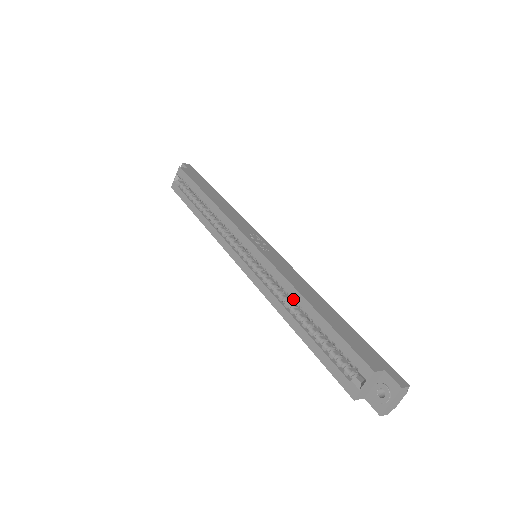
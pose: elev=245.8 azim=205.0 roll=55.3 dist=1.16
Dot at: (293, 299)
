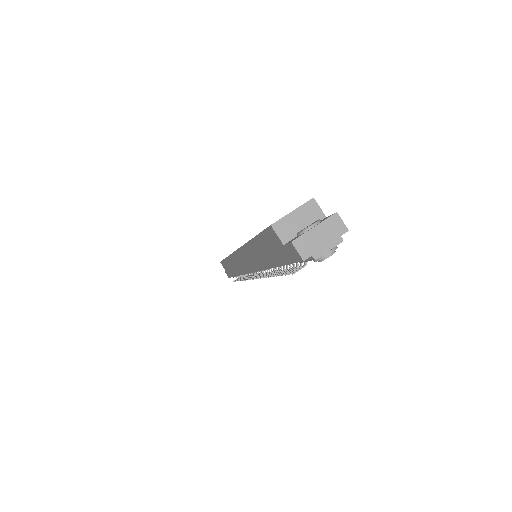
Dot at: occluded
